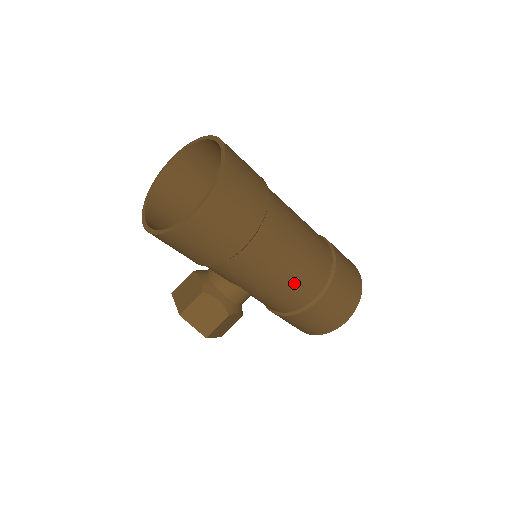
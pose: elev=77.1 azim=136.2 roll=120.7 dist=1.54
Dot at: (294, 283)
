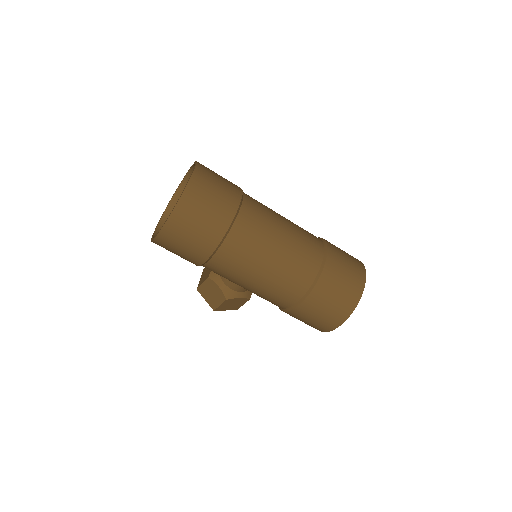
Dot at: (267, 290)
